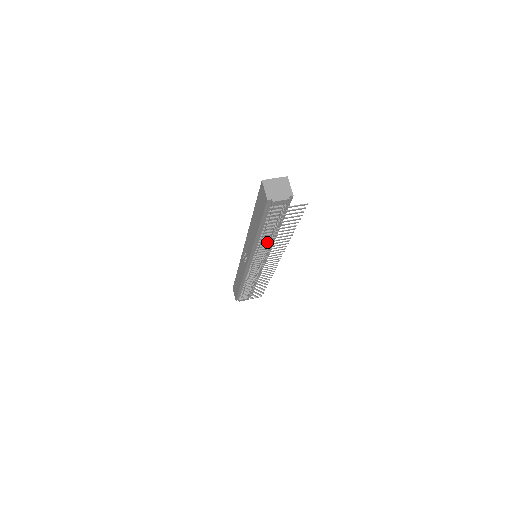
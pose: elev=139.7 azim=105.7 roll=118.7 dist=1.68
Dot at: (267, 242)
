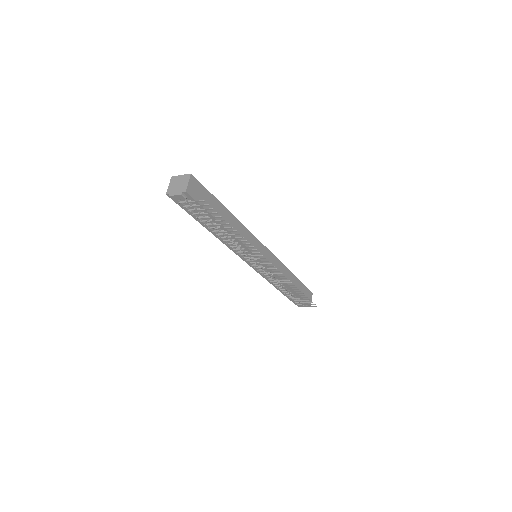
Dot at: (230, 240)
